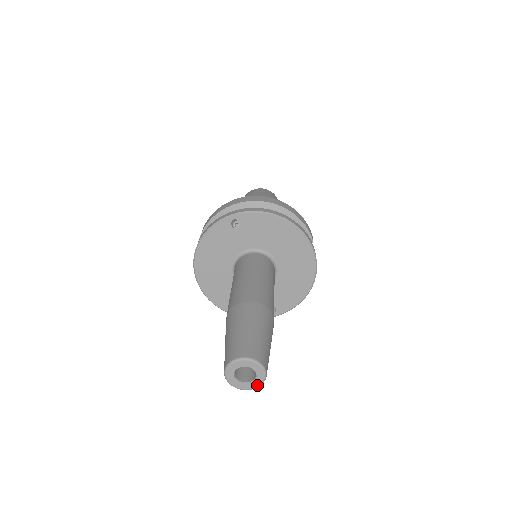
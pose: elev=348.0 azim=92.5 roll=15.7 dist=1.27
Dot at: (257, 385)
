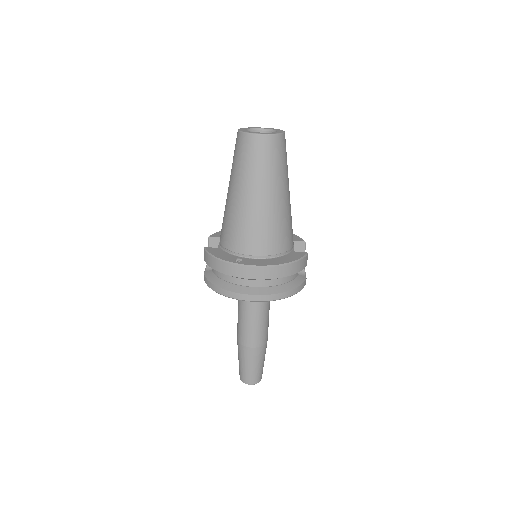
Dot at: occluded
